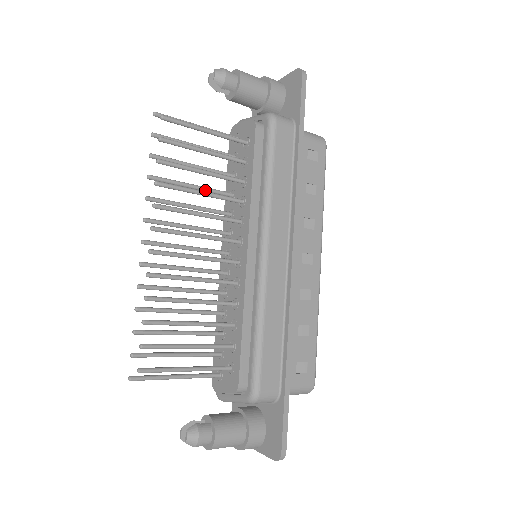
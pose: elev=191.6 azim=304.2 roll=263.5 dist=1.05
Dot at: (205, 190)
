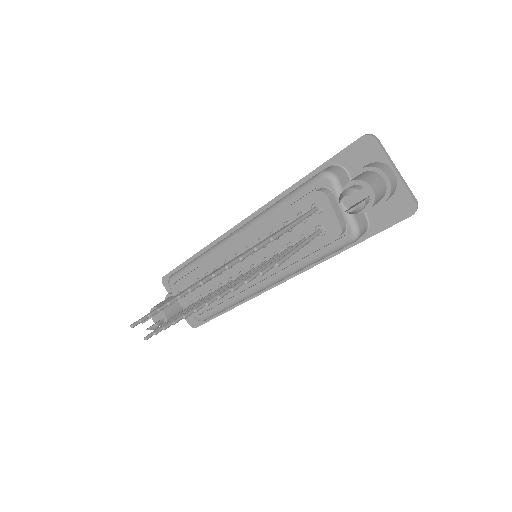
Dot at: occluded
